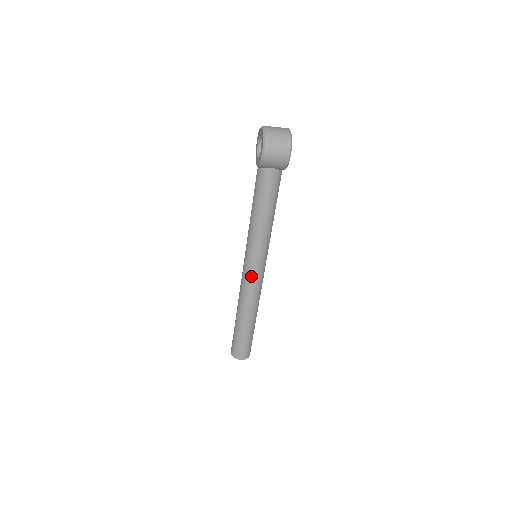
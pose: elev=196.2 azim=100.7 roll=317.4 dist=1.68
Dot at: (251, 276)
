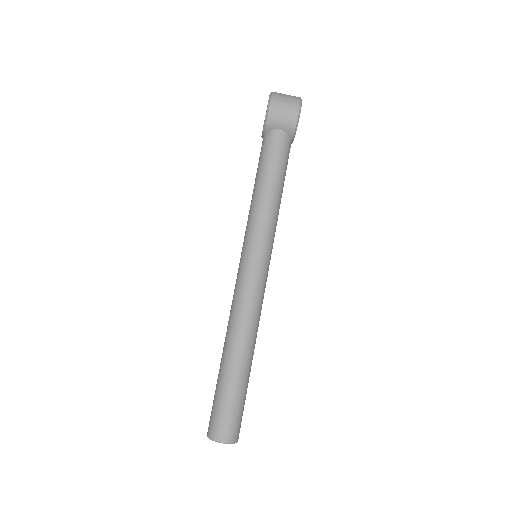
Dot at: (247, 277)
